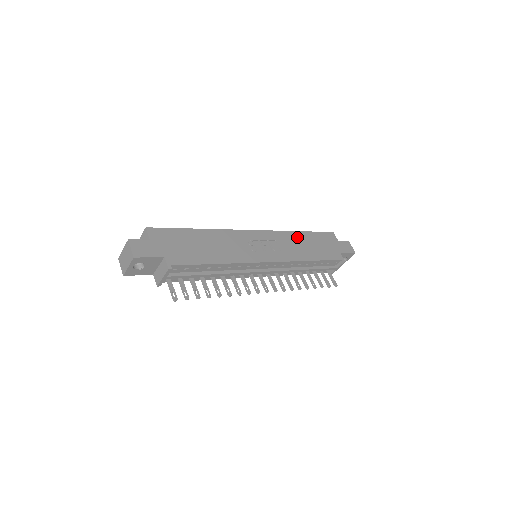
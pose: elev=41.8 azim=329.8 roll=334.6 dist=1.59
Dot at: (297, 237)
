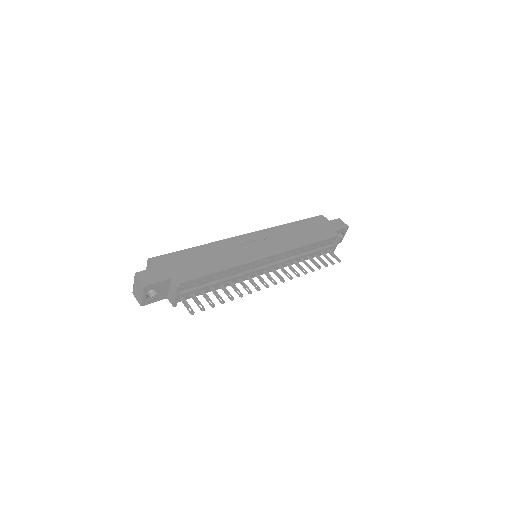
Dot at: (289, 228)
